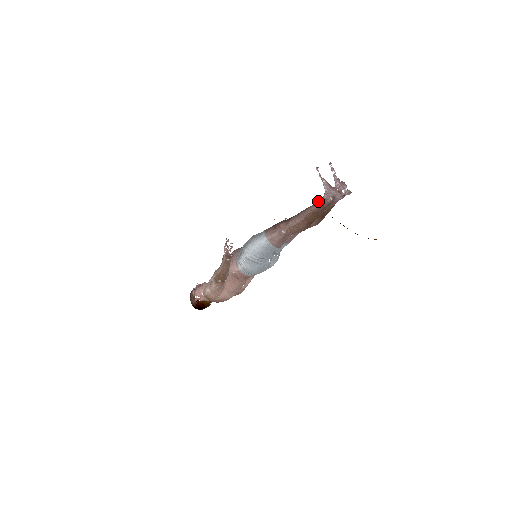
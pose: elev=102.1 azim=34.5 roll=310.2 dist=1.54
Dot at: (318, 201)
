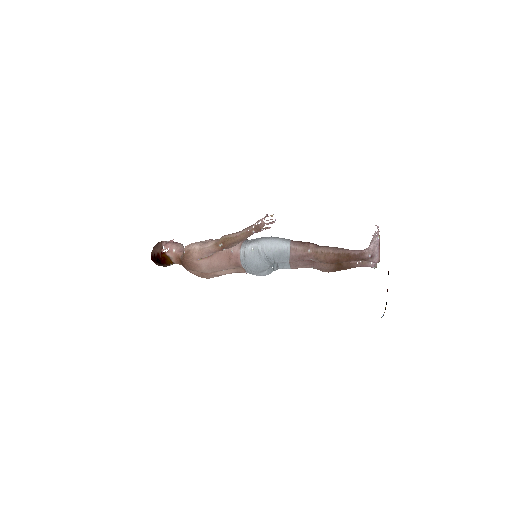
Dot at: (358, 250)
